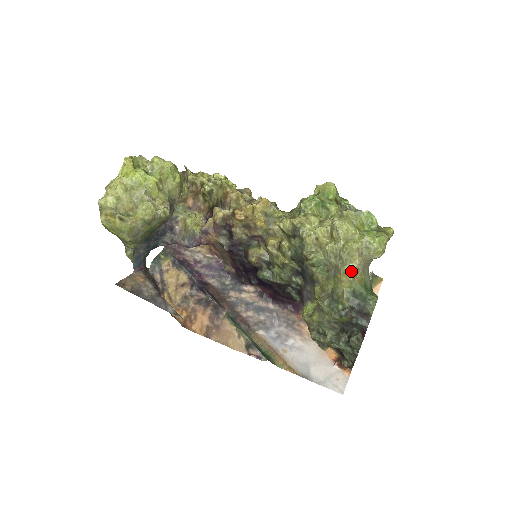
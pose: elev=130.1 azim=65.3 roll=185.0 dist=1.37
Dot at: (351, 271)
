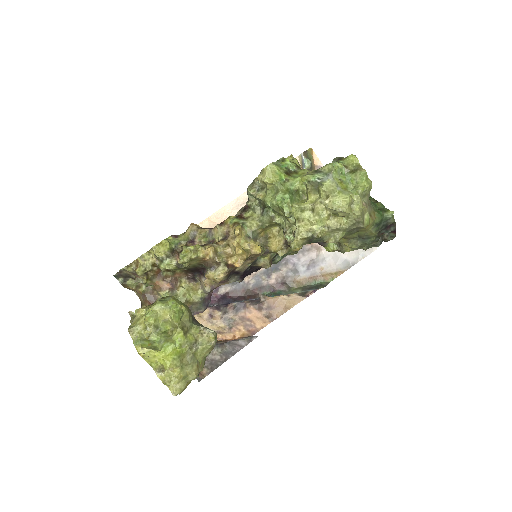
Dot at: (368, 219)
